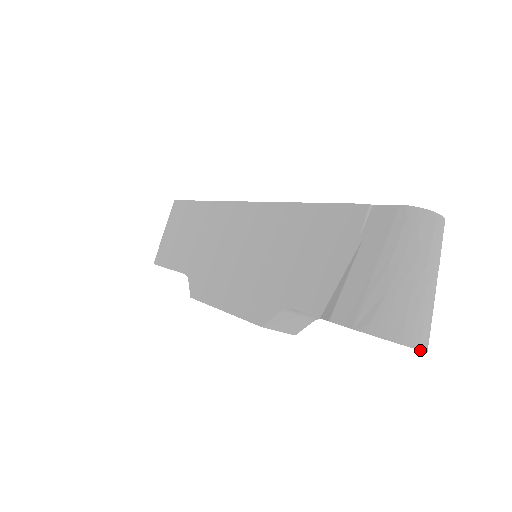
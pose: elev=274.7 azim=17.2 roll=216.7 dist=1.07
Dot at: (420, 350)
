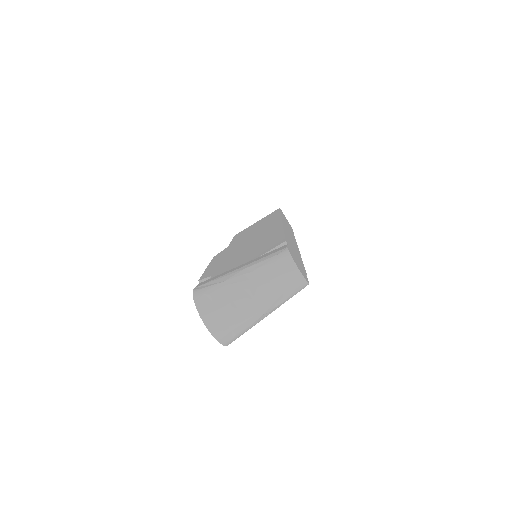
Dot at: (207, 328)
